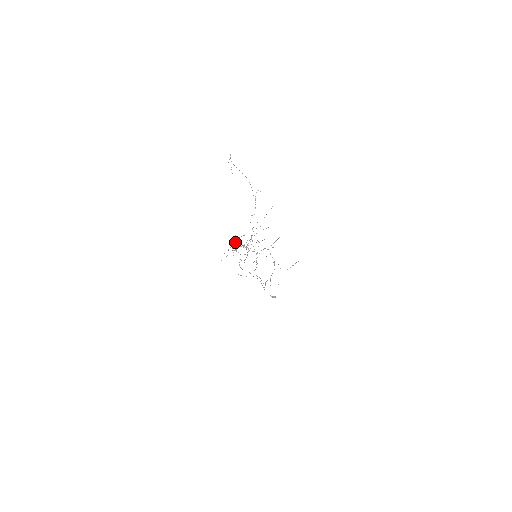
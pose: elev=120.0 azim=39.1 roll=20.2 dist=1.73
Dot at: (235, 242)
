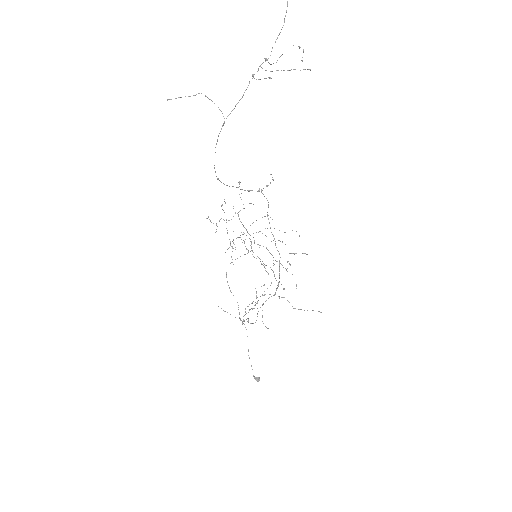
Dot at: occluded
